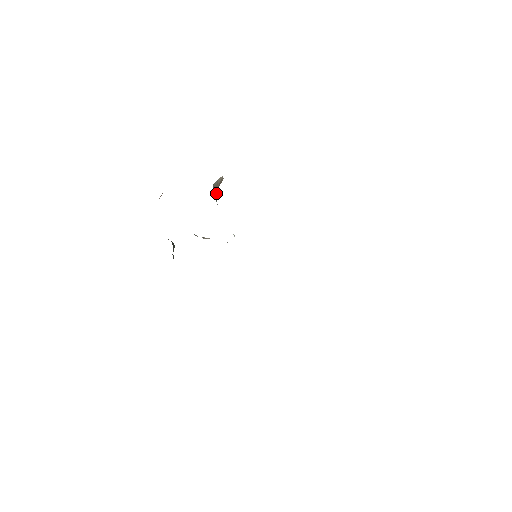
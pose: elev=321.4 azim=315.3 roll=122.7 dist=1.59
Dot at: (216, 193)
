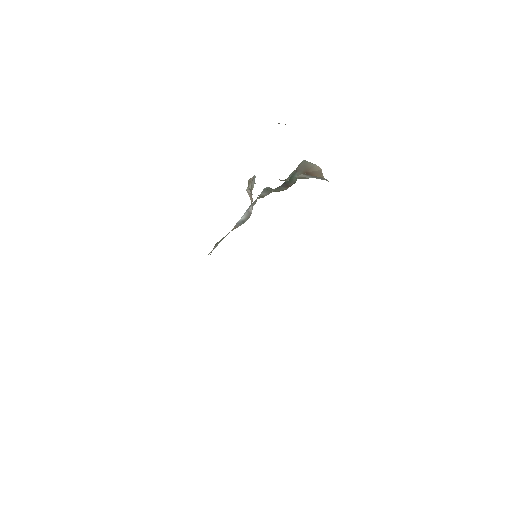
Dot at: occluded
